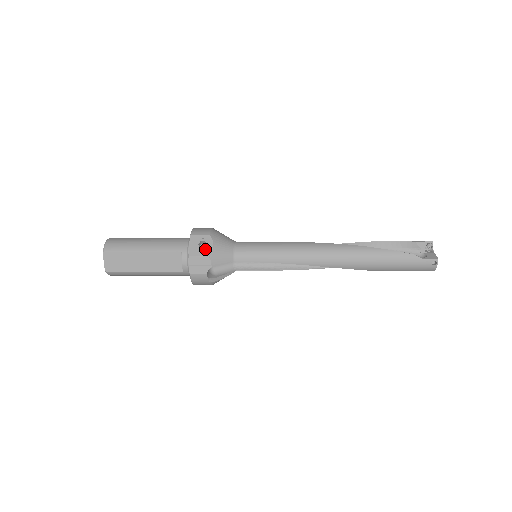
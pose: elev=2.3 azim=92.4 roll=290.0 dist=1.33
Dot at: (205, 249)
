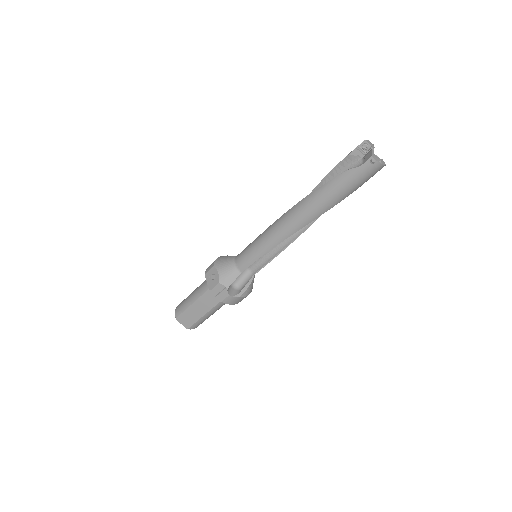
Dot at: (215, 279)
